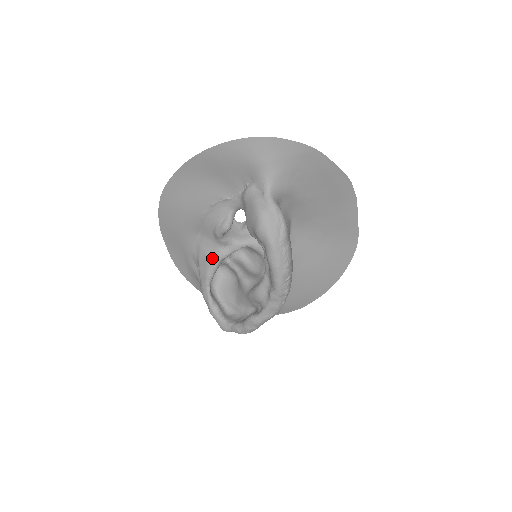
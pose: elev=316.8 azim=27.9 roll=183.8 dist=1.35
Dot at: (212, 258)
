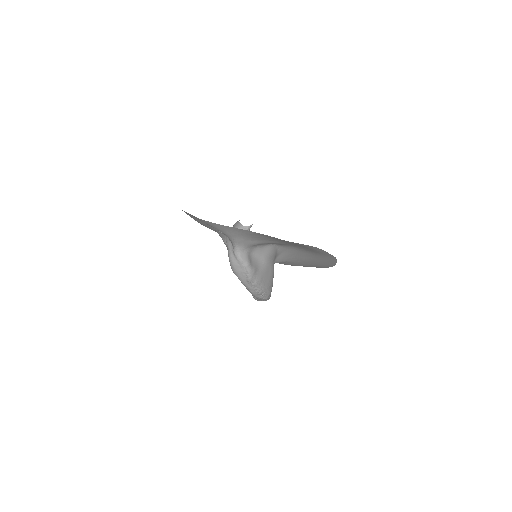
Dot at: occluded
